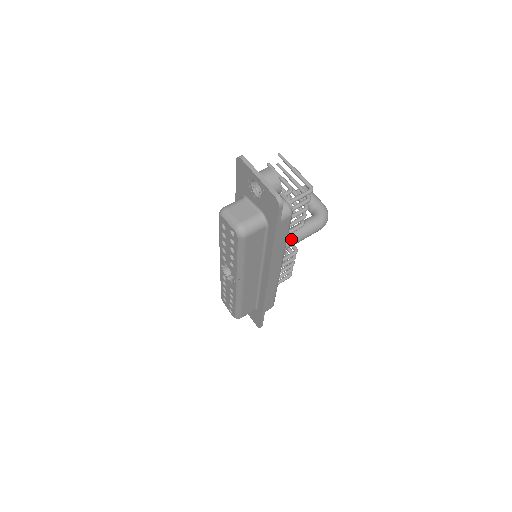
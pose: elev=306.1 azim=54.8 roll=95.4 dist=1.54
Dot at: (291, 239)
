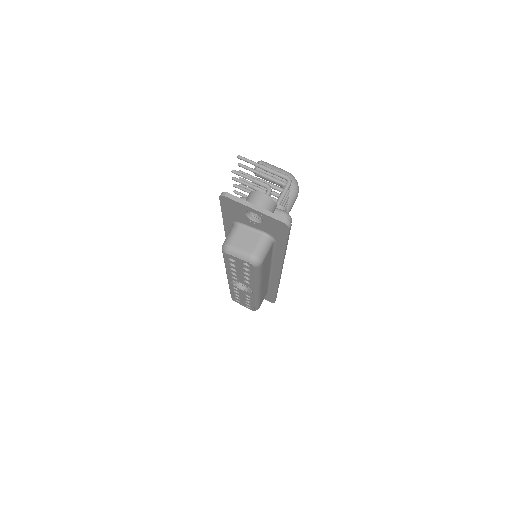
Dot at: occluded
